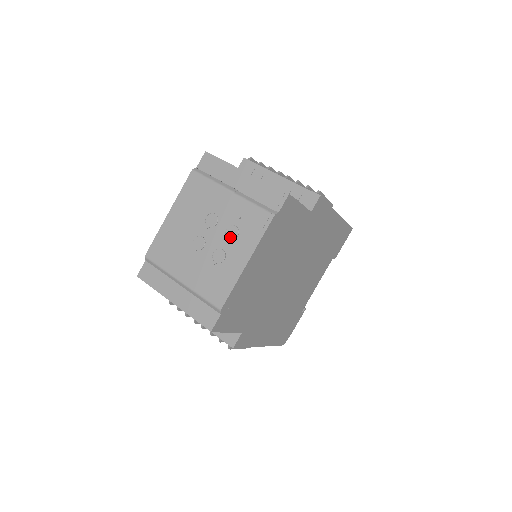
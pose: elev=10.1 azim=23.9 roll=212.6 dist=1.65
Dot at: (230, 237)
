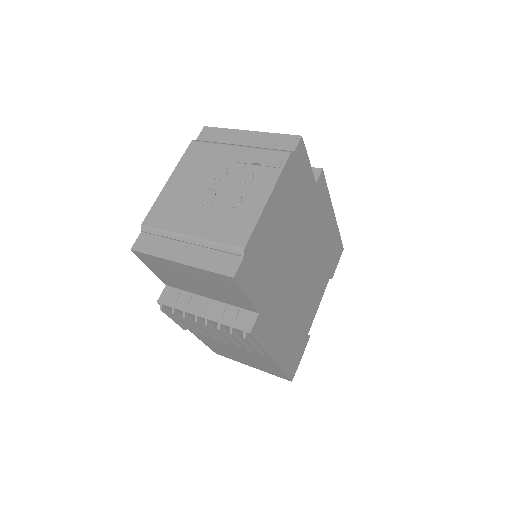
Dot at: (244, 181)
